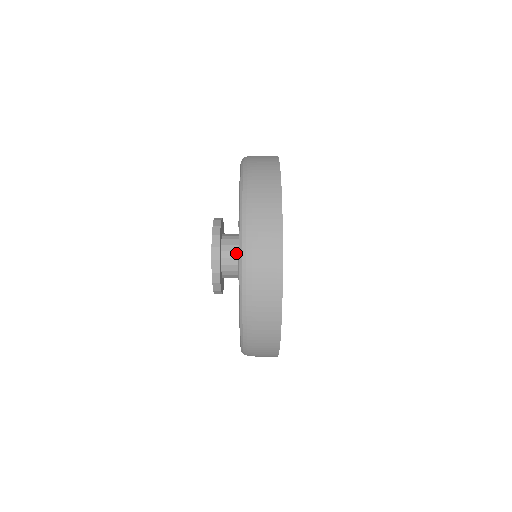
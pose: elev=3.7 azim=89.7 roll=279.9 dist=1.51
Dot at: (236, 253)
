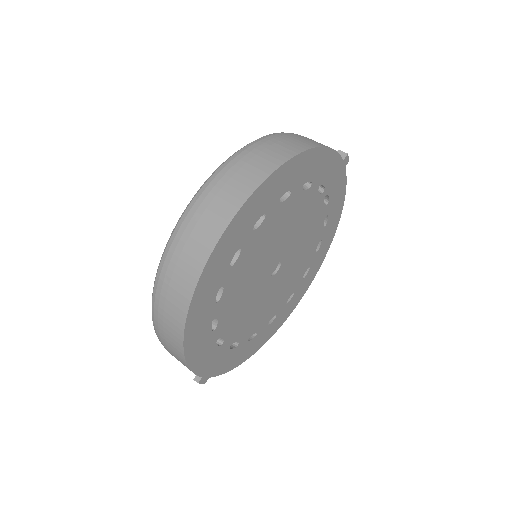
Dot at: occluded
